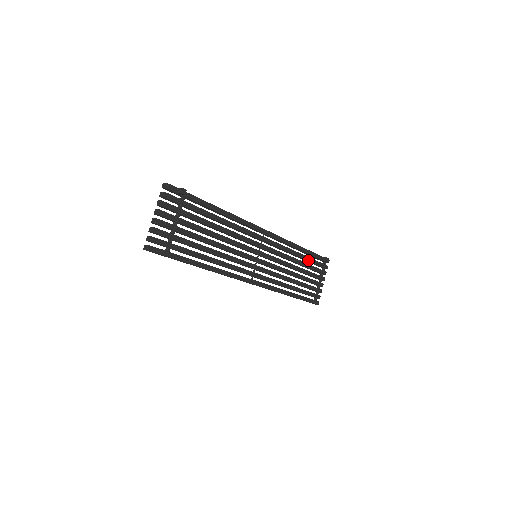
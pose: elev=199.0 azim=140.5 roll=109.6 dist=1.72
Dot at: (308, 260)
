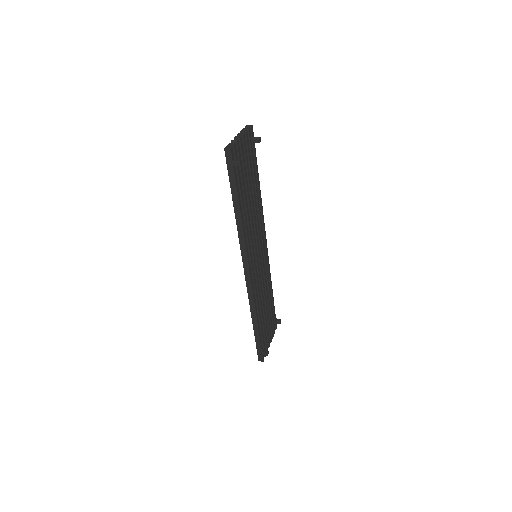
Dot at: (271, 307)
